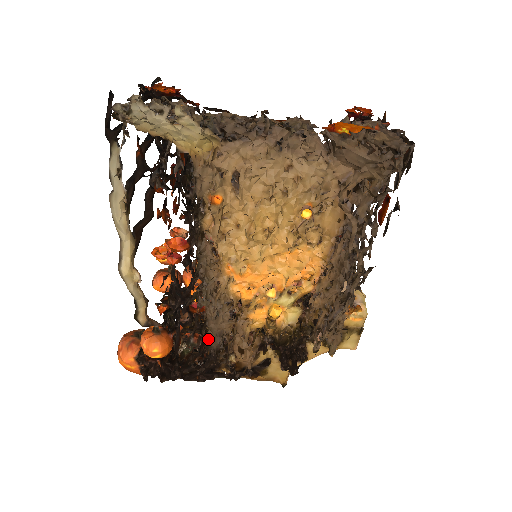
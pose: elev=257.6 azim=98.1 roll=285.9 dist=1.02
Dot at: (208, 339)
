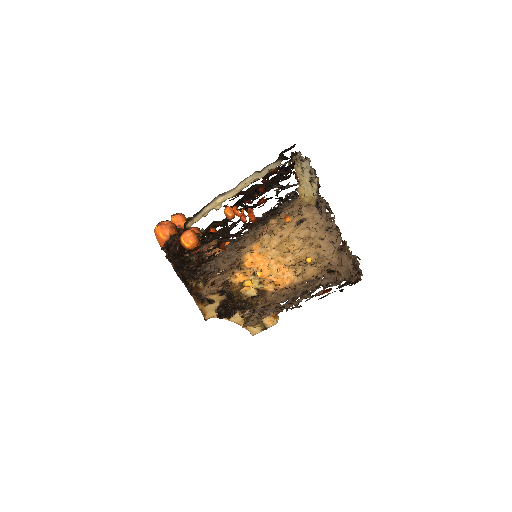
Dot at: (208, 263)
